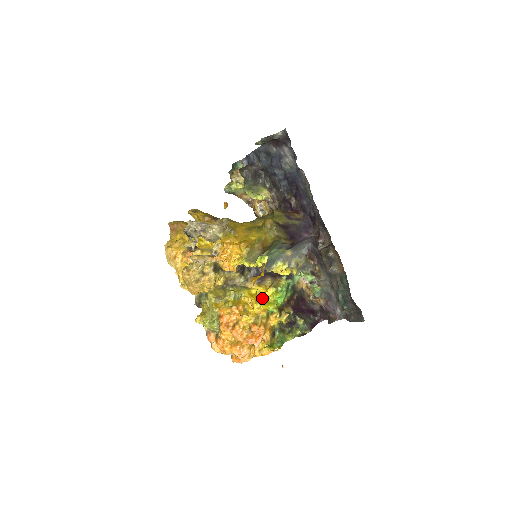
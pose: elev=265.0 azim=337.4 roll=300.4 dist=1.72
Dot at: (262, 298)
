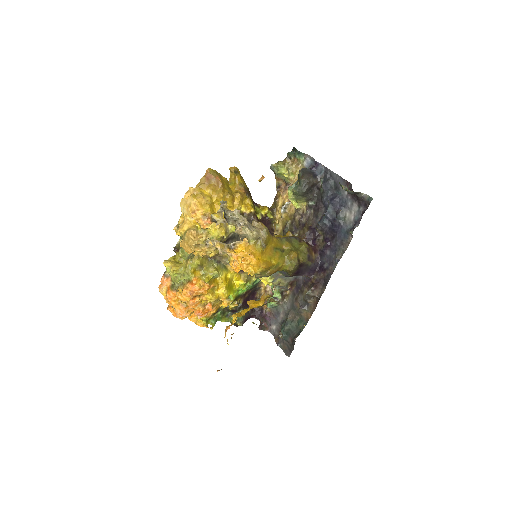
Dot at: (231, 284)
